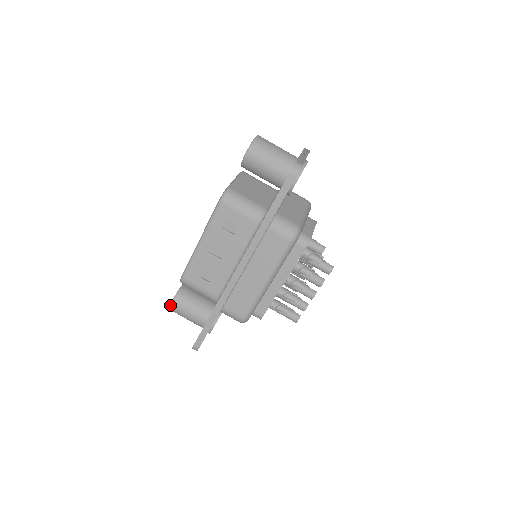
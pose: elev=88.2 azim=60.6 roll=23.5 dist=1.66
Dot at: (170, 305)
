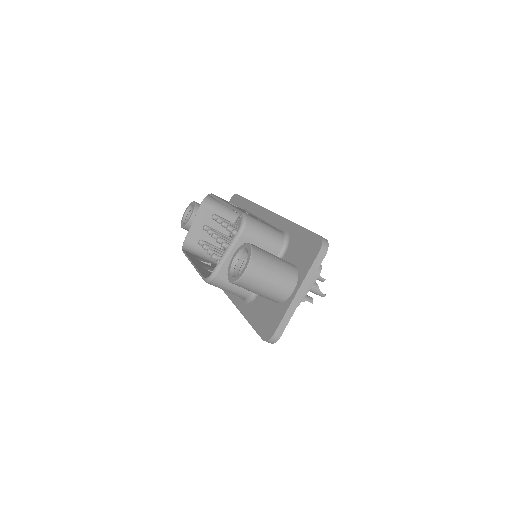
Dot at: (181, 226)
